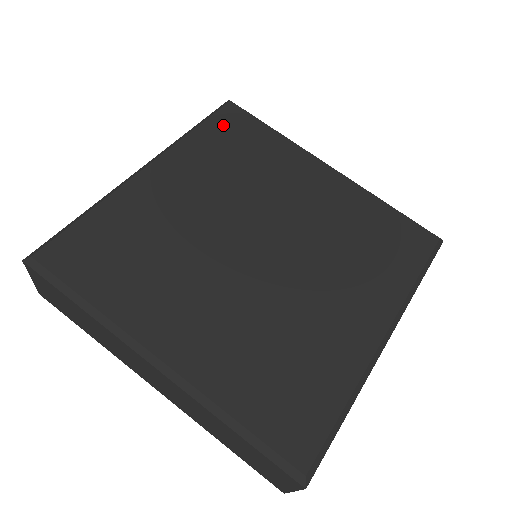
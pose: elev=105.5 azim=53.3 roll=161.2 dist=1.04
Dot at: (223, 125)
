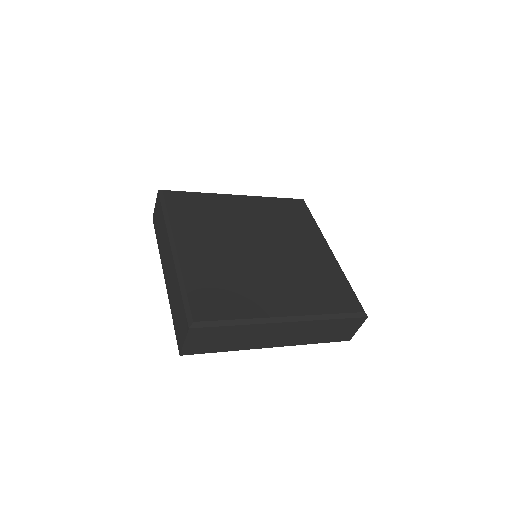
Dot at: (289, 204)
